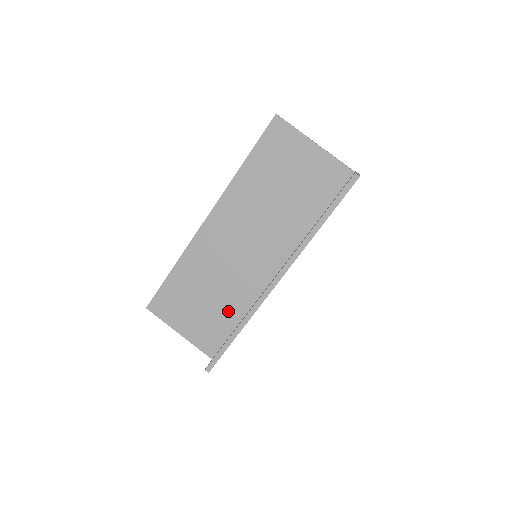
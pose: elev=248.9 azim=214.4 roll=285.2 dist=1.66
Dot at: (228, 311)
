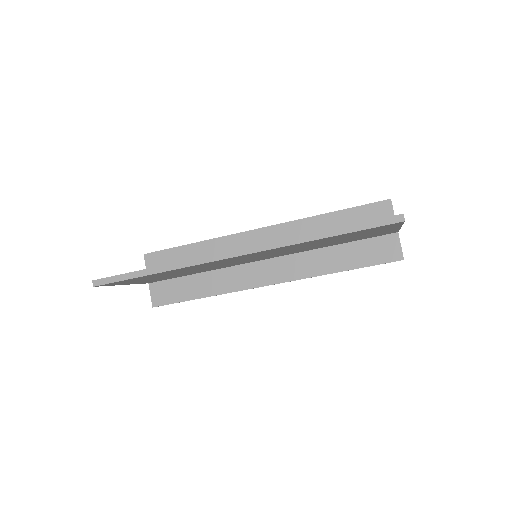
Dot at: occluded
